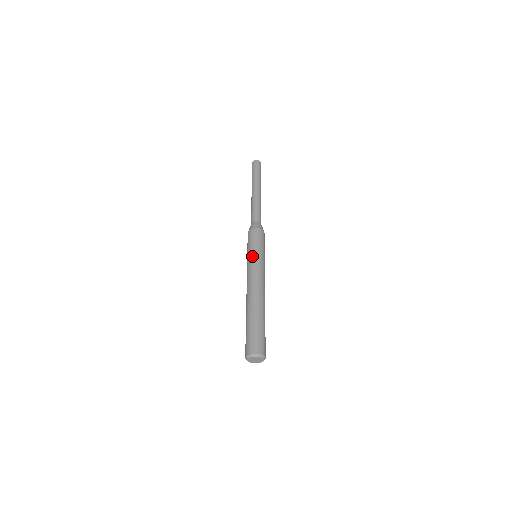
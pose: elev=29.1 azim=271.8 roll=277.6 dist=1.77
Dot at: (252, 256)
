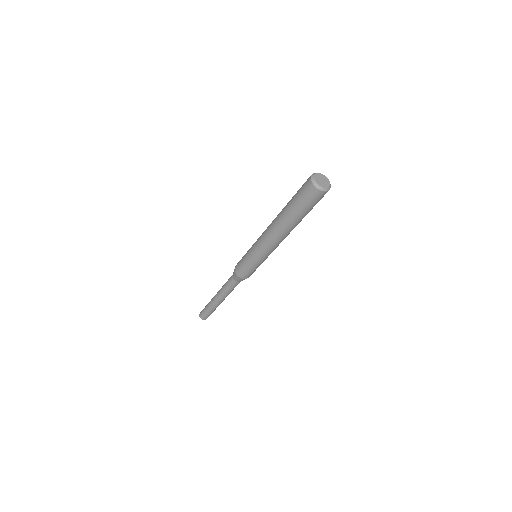
Dot at: occluded
